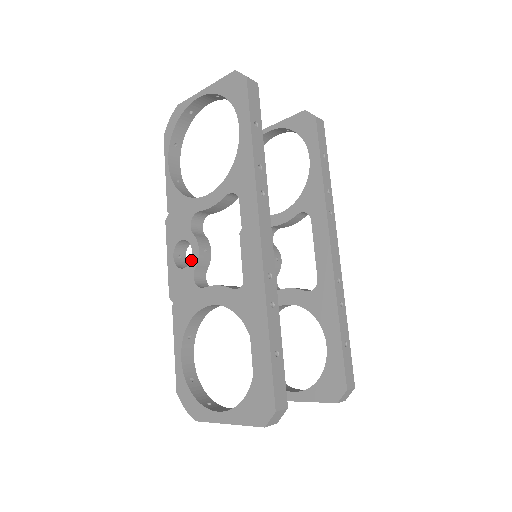
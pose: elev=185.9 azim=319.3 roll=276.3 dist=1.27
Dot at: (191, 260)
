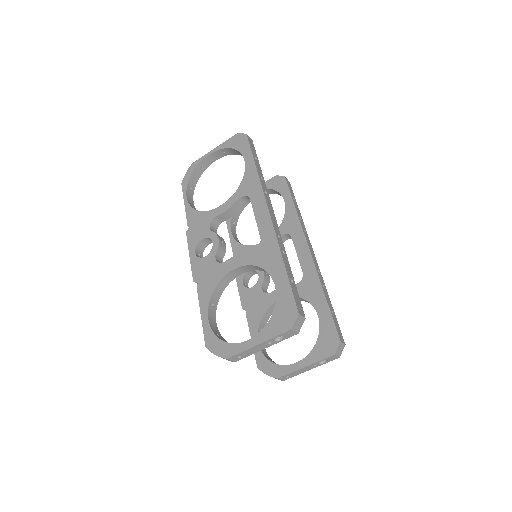
Dot at: (212, 248)
